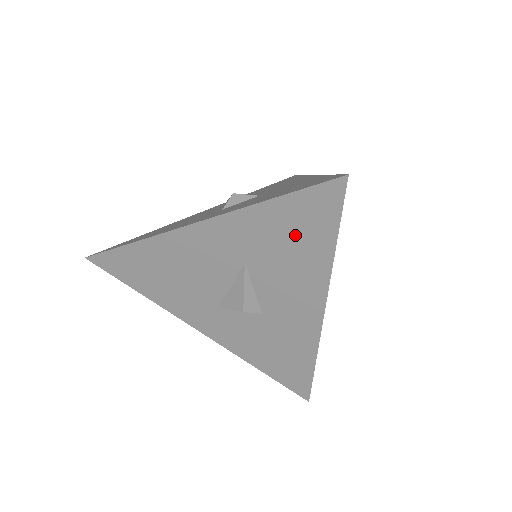
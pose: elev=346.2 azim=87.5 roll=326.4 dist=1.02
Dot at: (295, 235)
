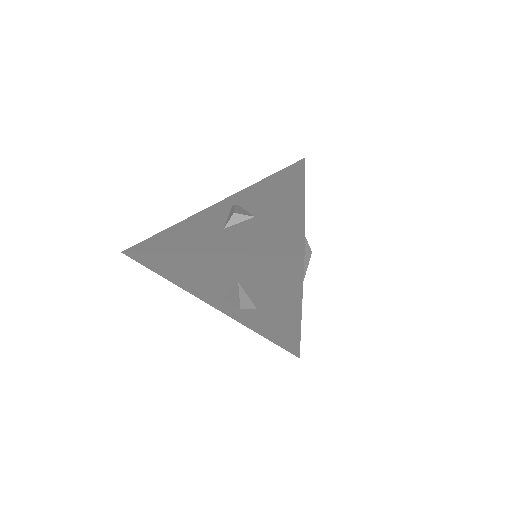
Dot at: (272, 276)
